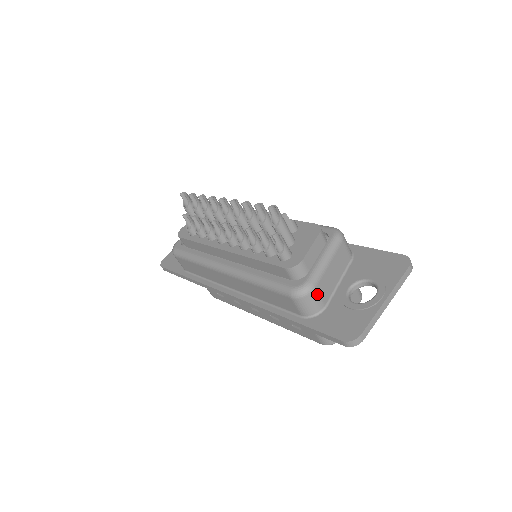
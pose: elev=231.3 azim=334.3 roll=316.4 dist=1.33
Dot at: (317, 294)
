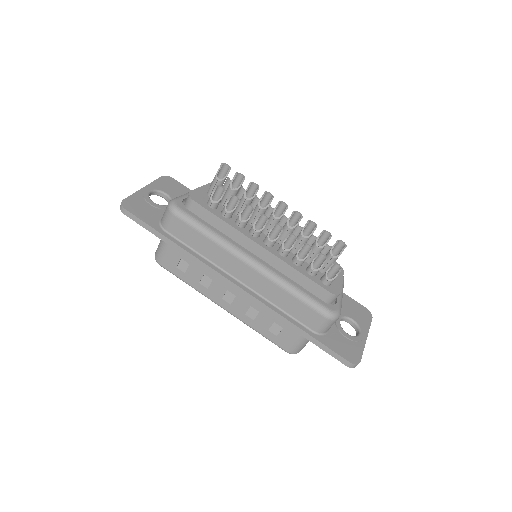
Dot at: occluded
